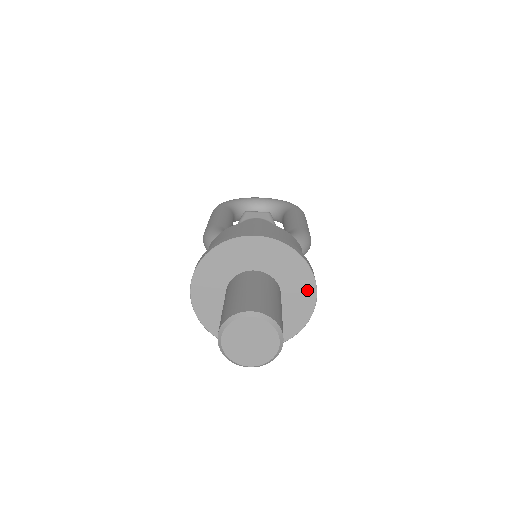
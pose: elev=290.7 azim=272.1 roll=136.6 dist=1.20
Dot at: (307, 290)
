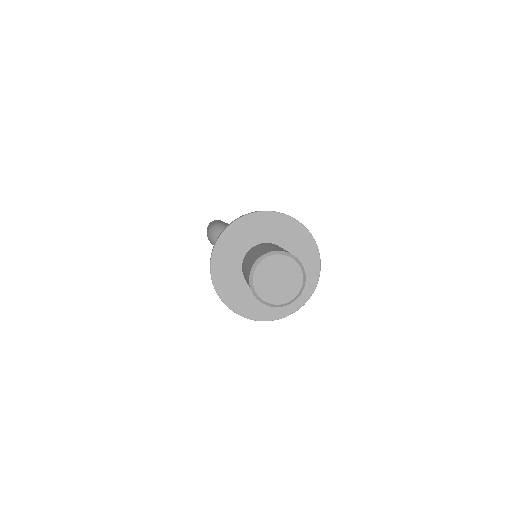
Dot at: (310, 281)
